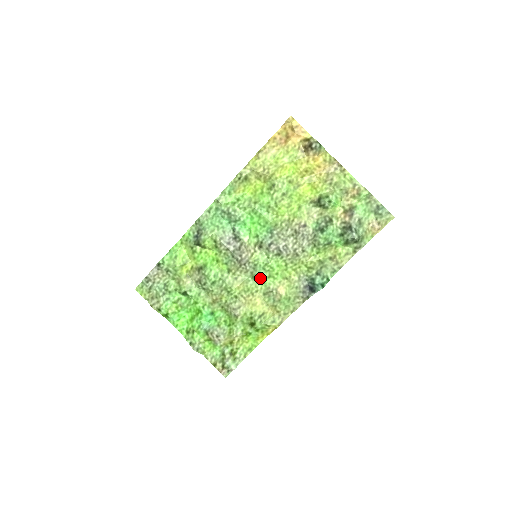
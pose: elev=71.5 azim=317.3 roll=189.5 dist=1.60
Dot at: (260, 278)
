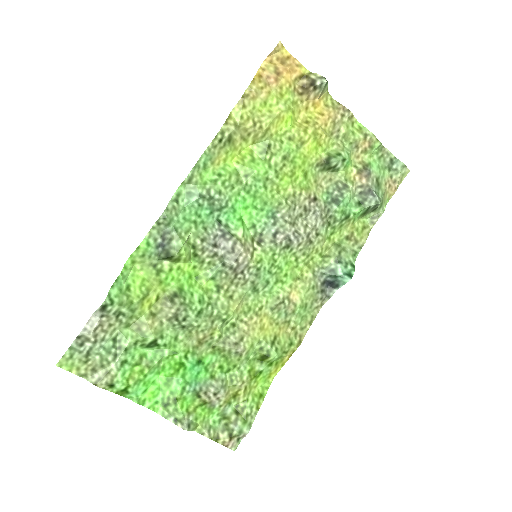
Dot at: (265, 287)
